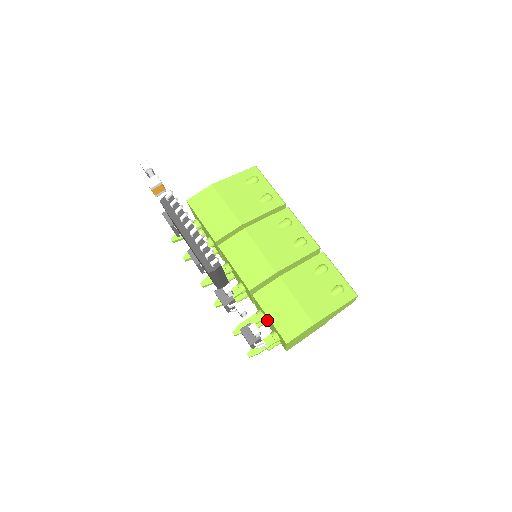
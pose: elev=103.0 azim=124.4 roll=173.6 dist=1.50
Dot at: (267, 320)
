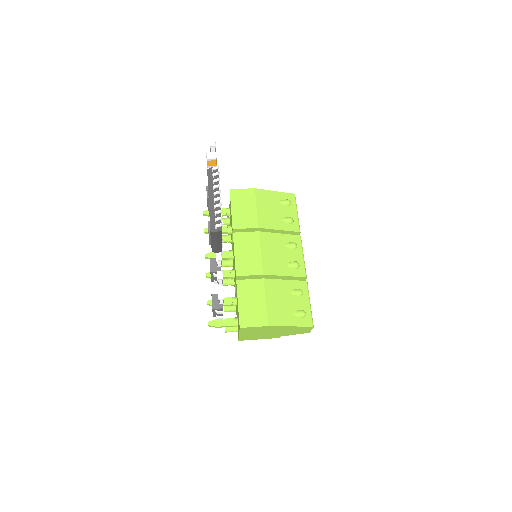
Dot at: occluded
